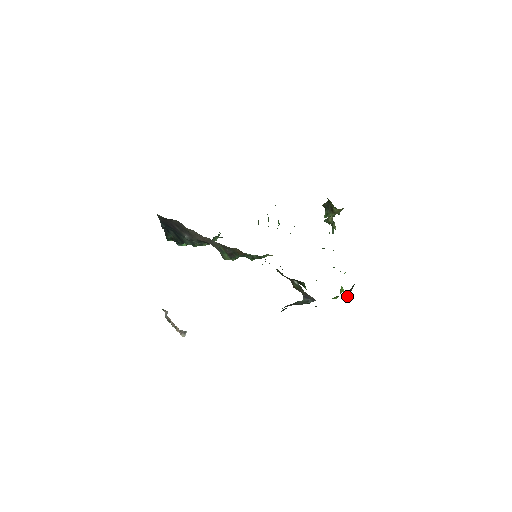
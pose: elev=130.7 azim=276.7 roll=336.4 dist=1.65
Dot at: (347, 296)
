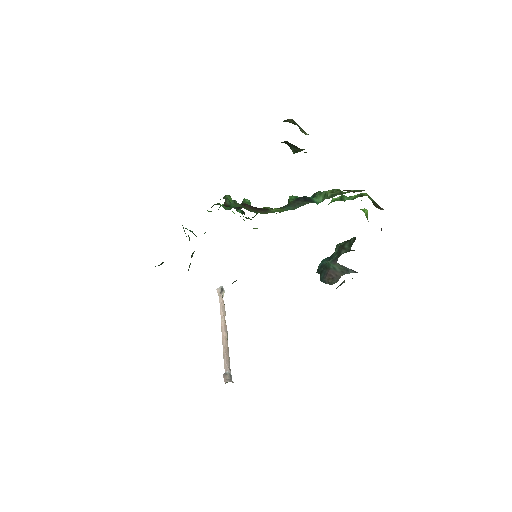
Dot at: (381, 228)
